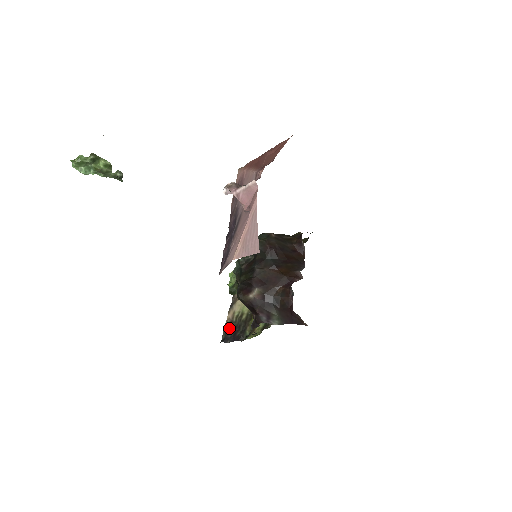
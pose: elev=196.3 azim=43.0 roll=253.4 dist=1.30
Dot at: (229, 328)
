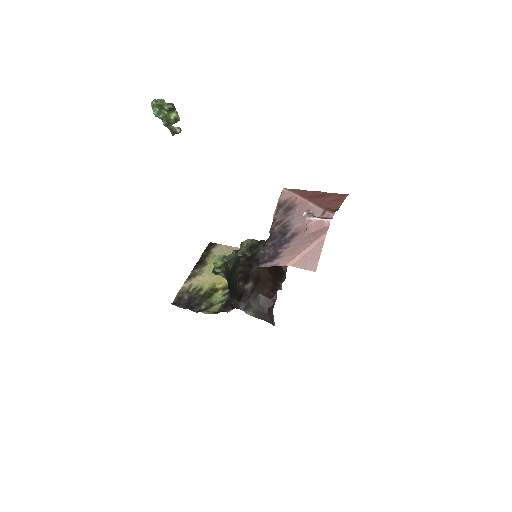
Dot at: (183, 296)
